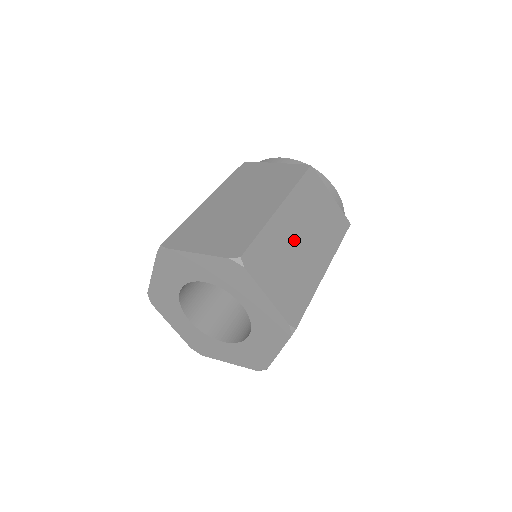
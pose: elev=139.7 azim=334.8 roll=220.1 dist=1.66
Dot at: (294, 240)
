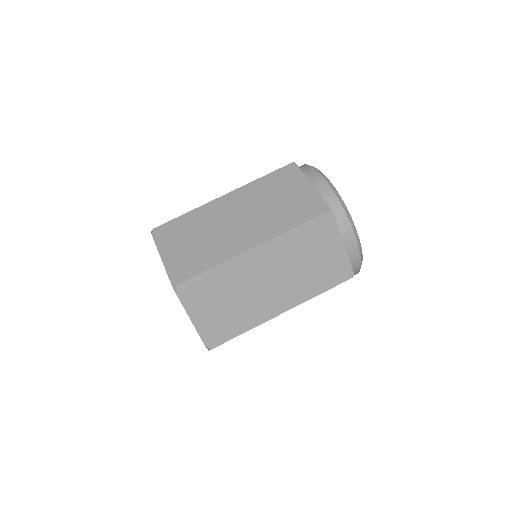
Dot at: occluded
